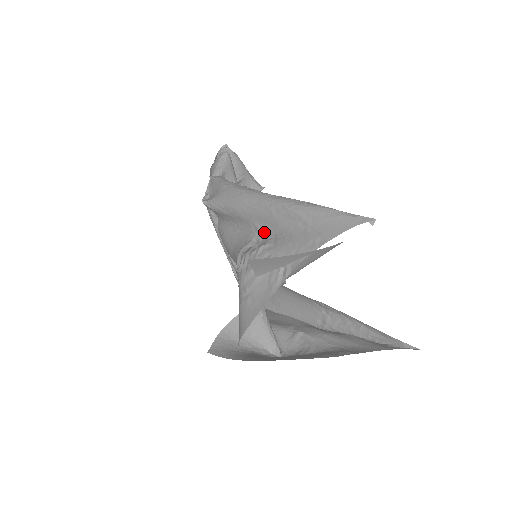
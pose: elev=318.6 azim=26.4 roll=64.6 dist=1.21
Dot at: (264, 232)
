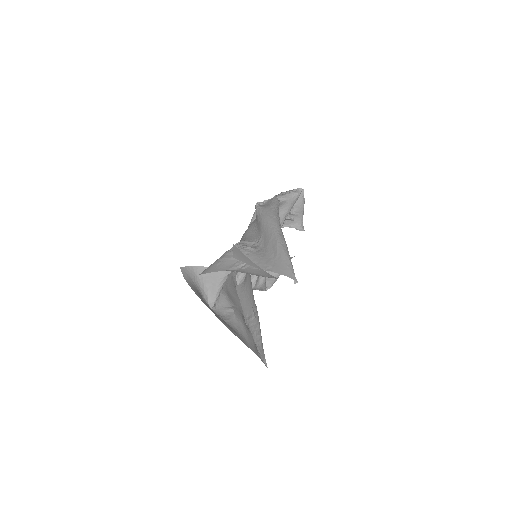
Dot at: (260, 243)
